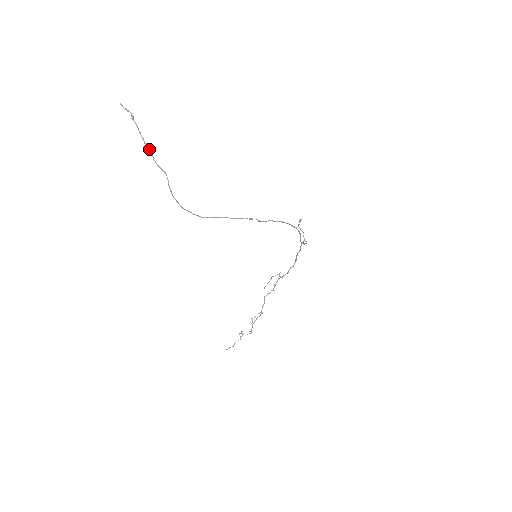
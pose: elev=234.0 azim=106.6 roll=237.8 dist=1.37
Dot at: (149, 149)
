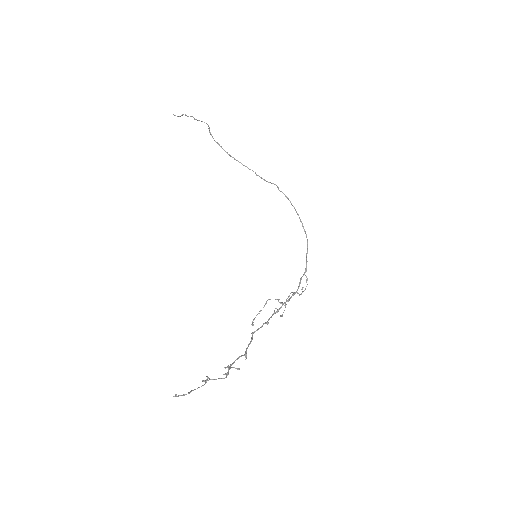
Dot at: (194, 118)
